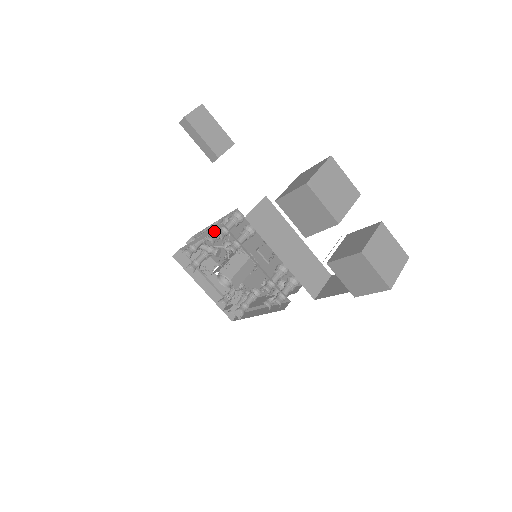
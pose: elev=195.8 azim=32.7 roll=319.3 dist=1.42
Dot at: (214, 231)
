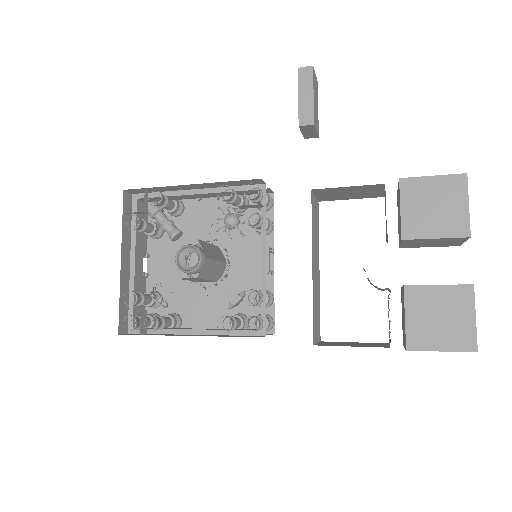
Dot at: (236, 190)
